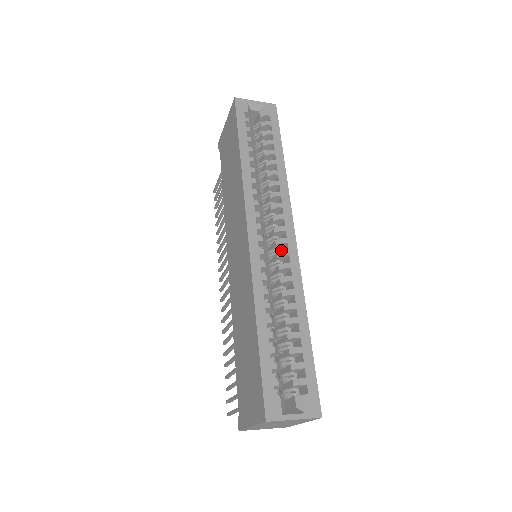
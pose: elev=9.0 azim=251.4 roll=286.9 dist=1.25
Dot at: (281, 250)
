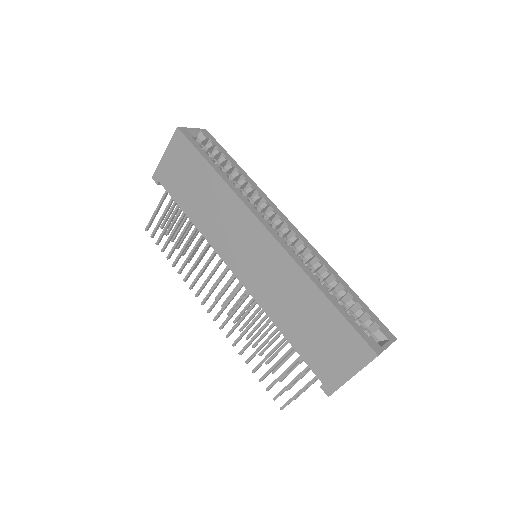
Dot at: occluded
